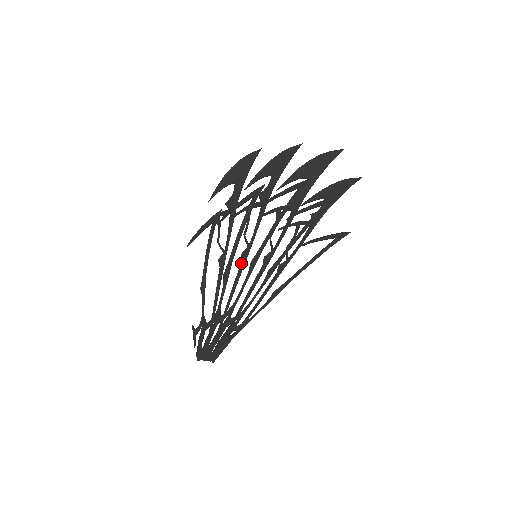
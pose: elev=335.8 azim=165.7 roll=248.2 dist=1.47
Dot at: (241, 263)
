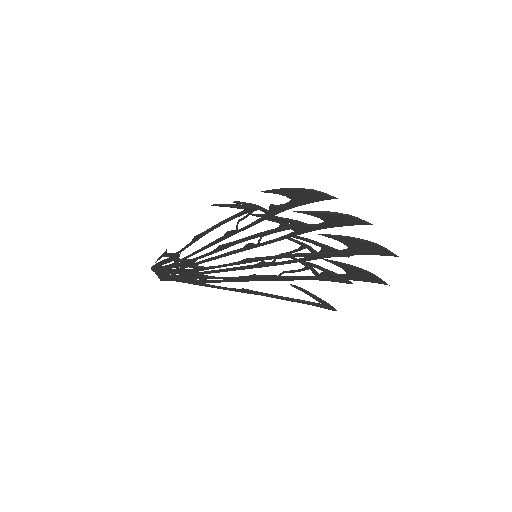
Dot at: (241, 248)
